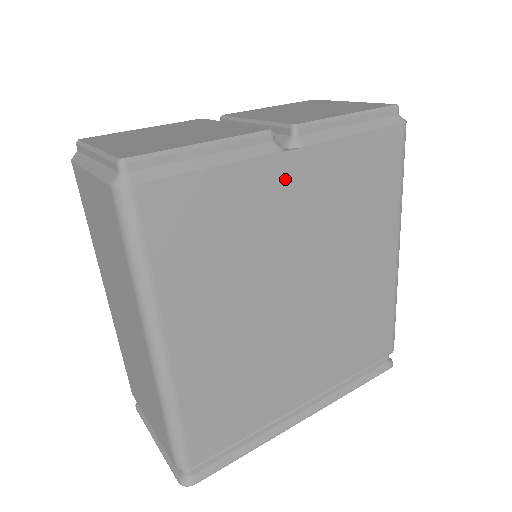
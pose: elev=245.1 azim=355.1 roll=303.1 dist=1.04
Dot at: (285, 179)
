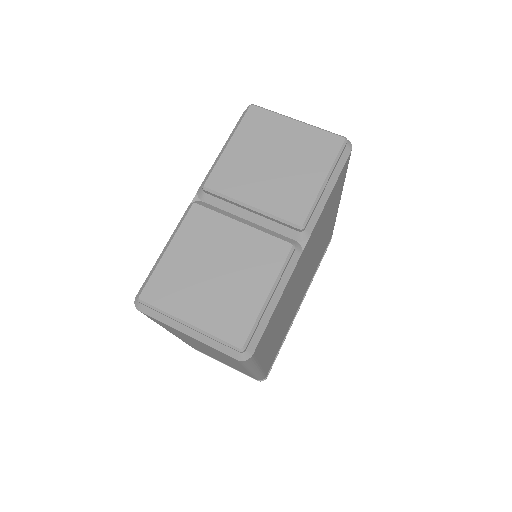
Dot at: (302, 258)
